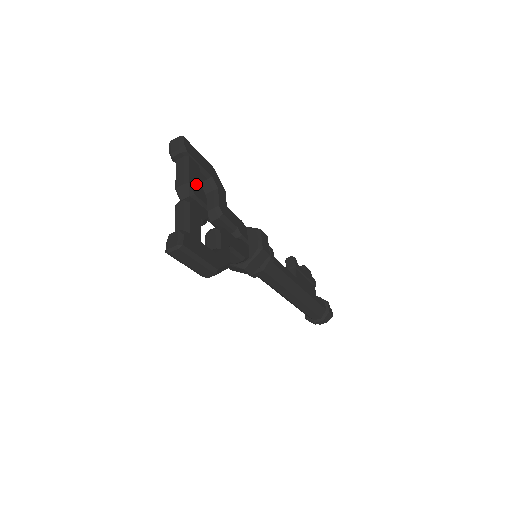
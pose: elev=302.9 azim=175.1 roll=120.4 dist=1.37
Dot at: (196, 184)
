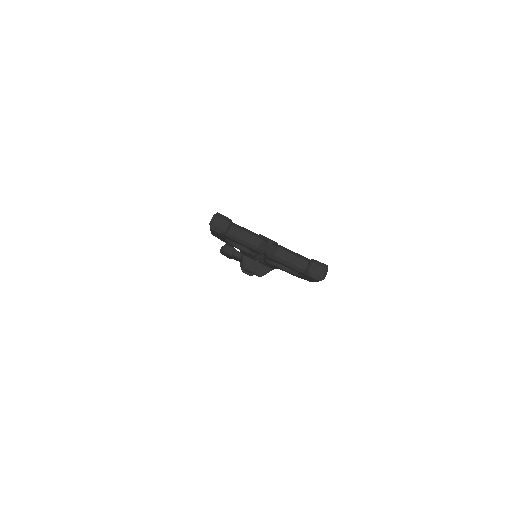
Dot at: occluded
